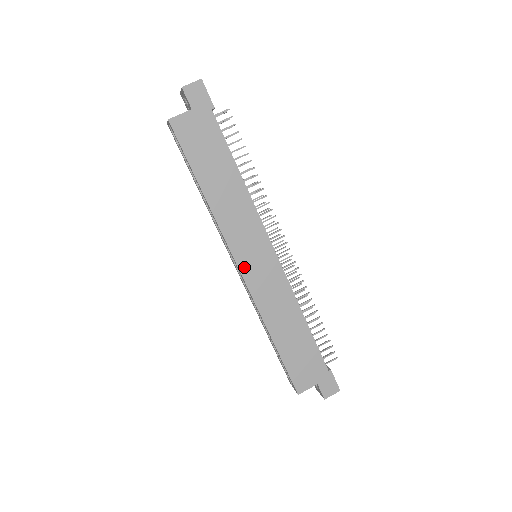
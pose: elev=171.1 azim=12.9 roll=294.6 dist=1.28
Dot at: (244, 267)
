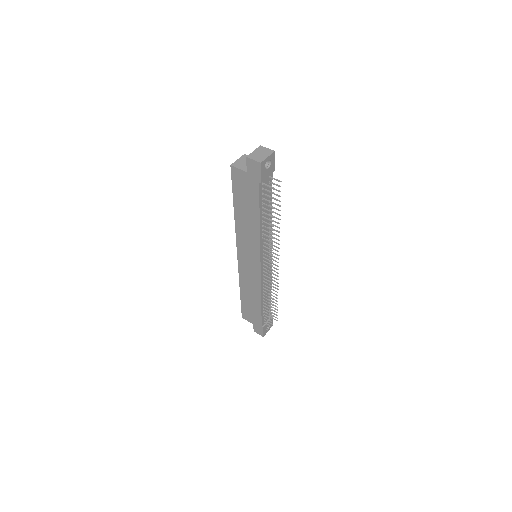
Dot at: (240, 257)
